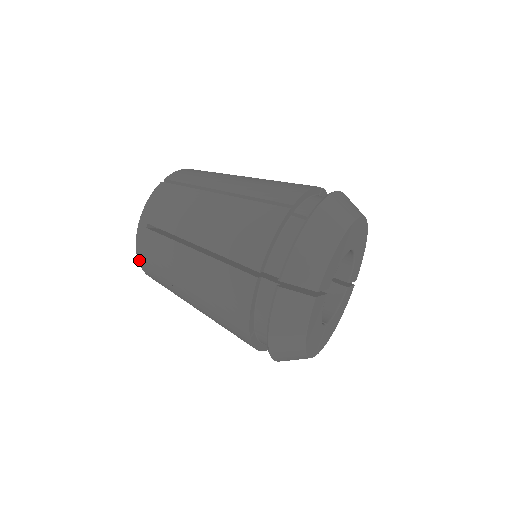
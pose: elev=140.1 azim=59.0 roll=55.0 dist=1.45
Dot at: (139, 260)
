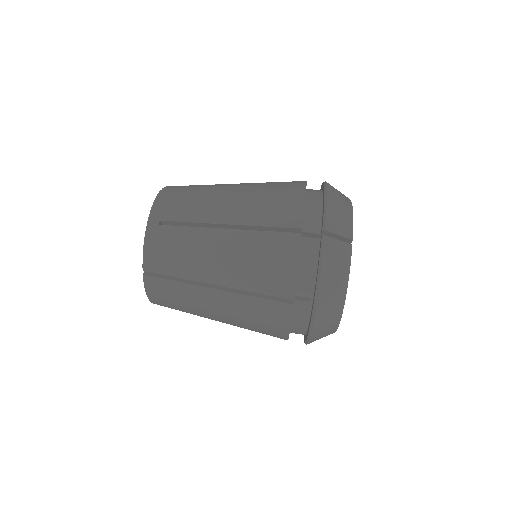
Dot at: occluded
